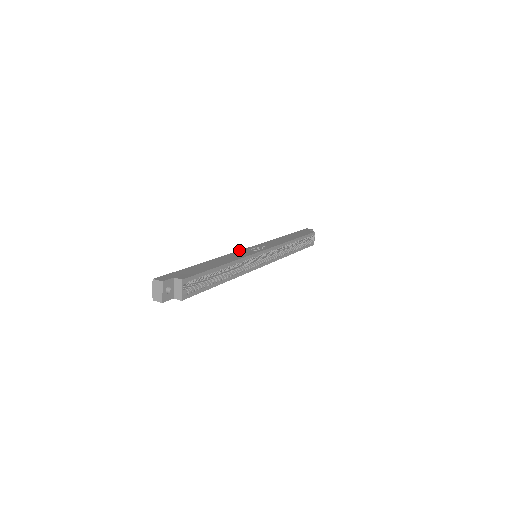
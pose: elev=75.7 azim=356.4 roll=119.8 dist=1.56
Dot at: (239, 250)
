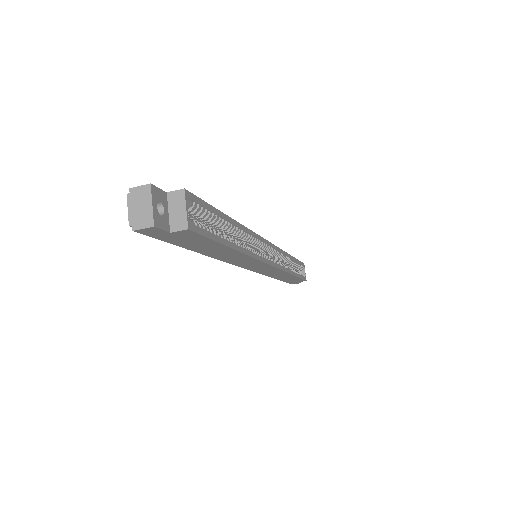
Dot at: occluded
